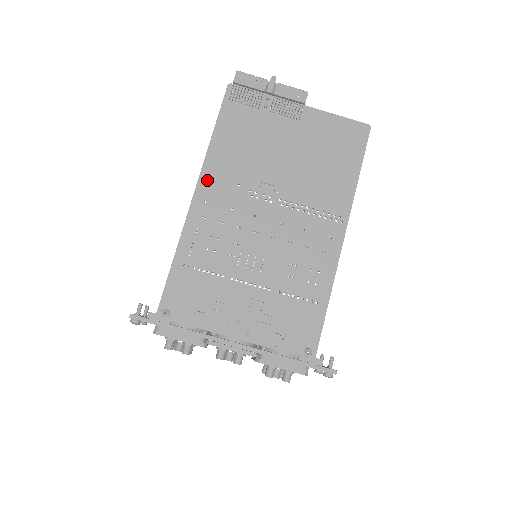
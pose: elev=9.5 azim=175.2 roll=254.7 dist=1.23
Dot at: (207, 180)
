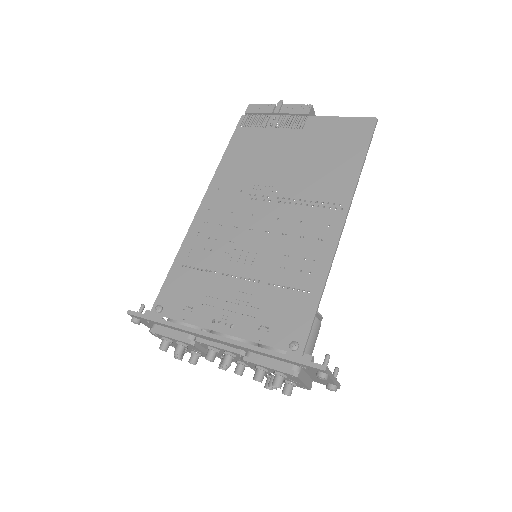
Dot at: (213, 192)
